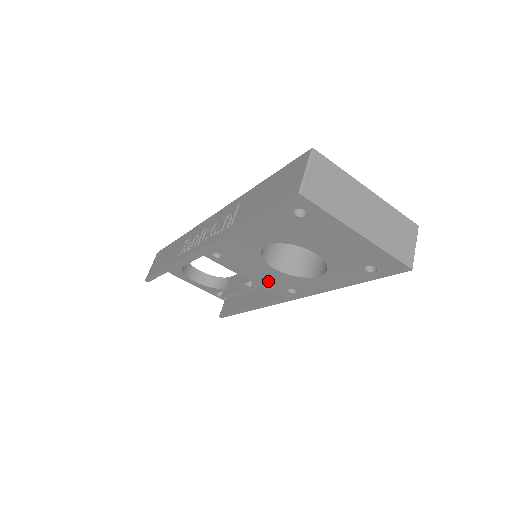
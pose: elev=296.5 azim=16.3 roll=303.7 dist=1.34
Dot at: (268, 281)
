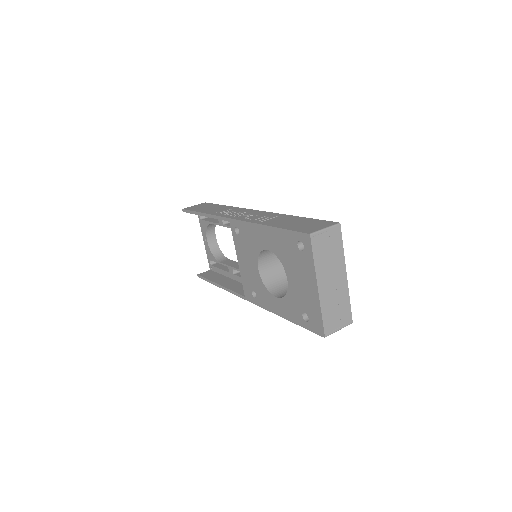
Dot at: (248, 275)
